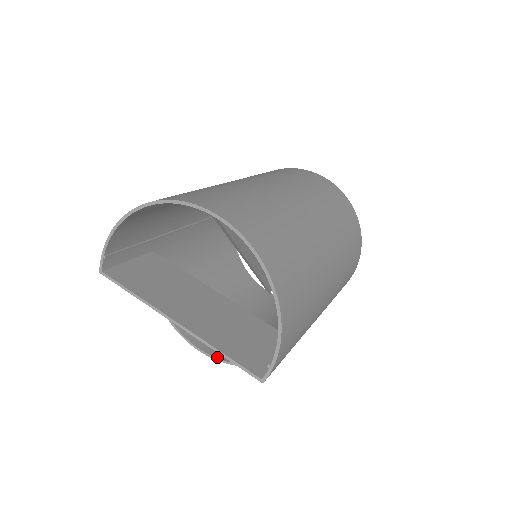
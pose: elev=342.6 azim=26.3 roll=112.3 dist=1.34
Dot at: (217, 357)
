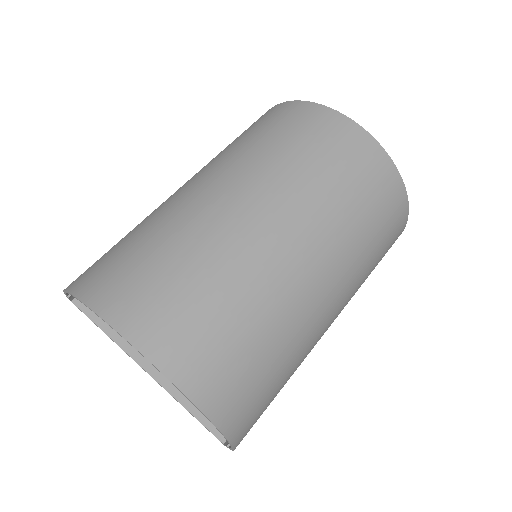
Dot at: occluded
